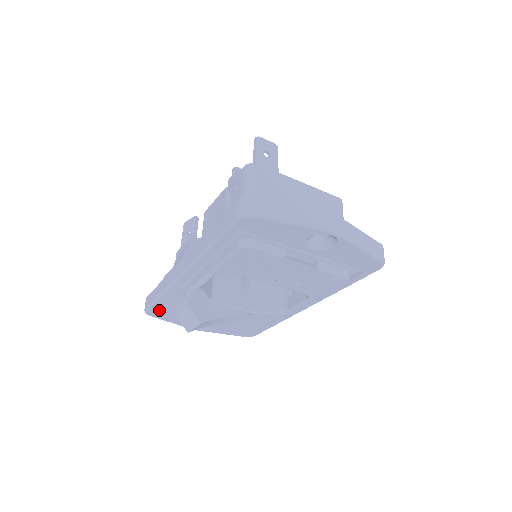
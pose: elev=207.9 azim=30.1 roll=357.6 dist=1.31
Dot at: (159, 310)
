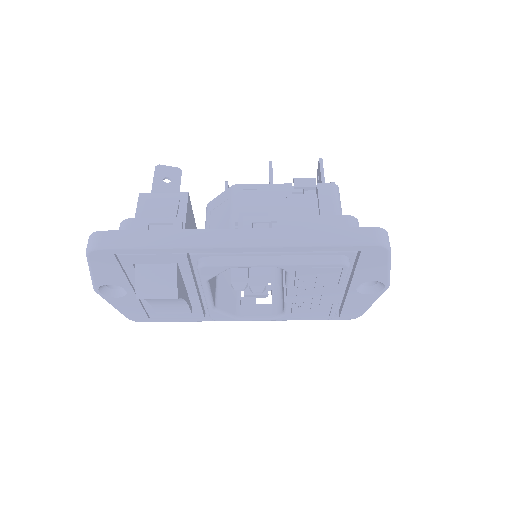
Dot at: (116, 256)
